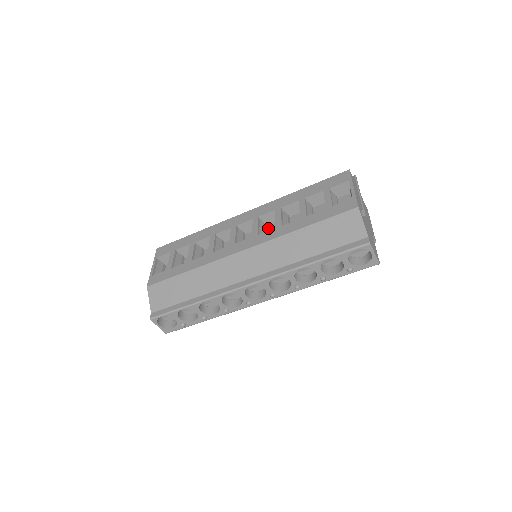
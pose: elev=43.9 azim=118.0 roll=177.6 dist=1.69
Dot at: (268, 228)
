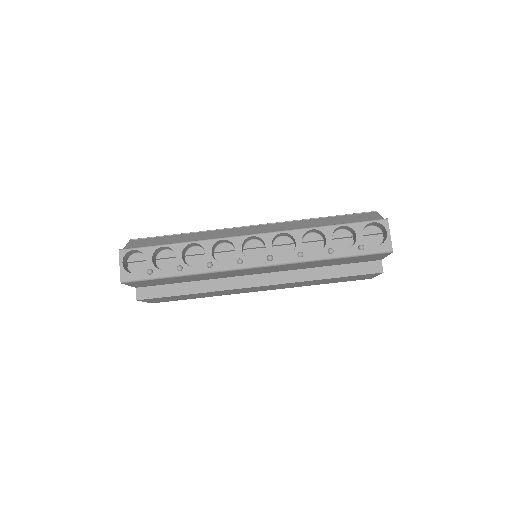
Dot at: occluded
